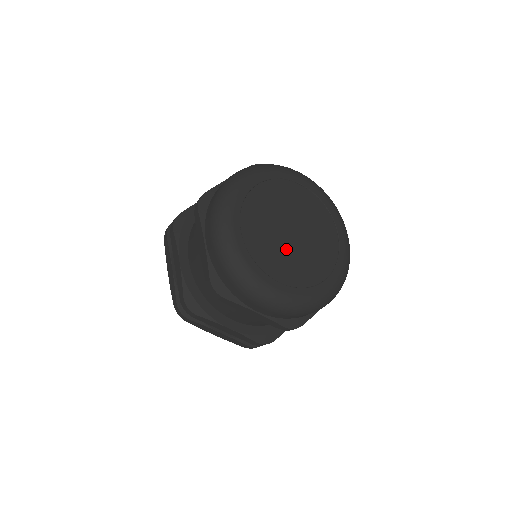
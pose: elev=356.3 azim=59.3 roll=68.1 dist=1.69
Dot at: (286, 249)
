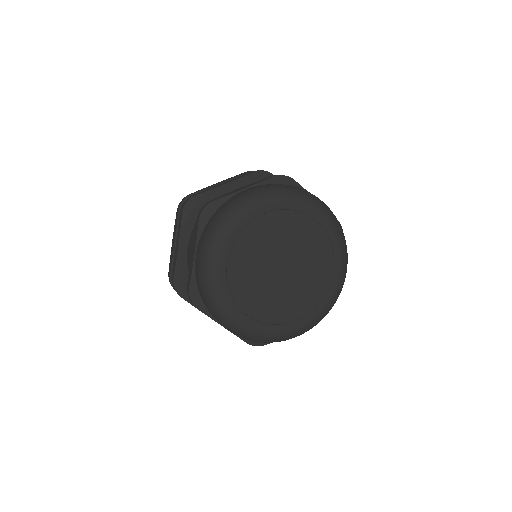
Dot at: (269, 285)
